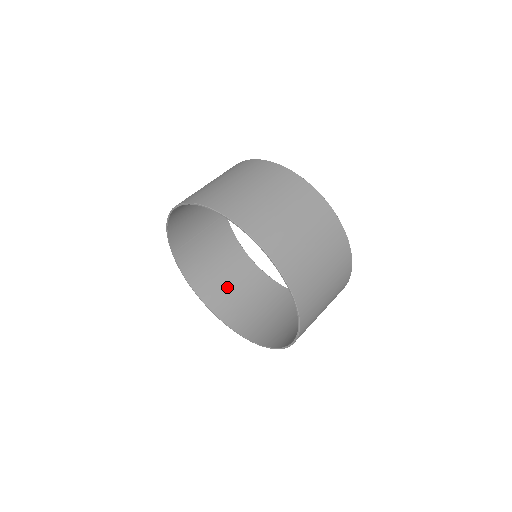
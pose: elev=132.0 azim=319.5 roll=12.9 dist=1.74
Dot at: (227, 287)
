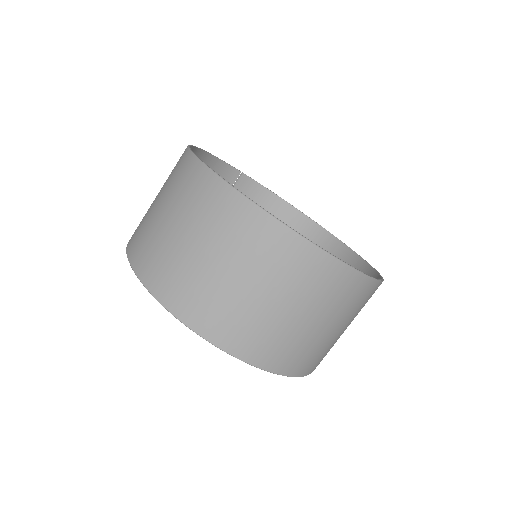
Dot at: occluded
